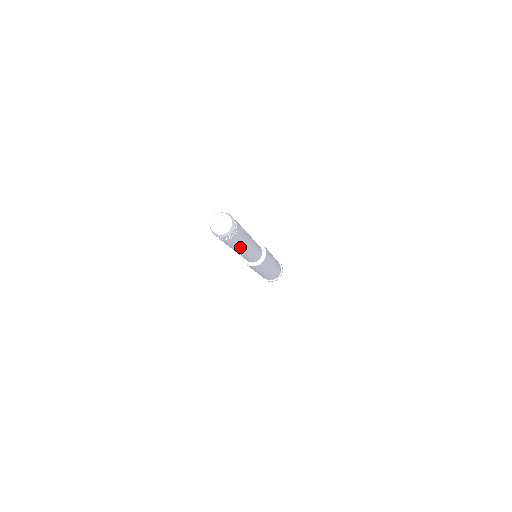
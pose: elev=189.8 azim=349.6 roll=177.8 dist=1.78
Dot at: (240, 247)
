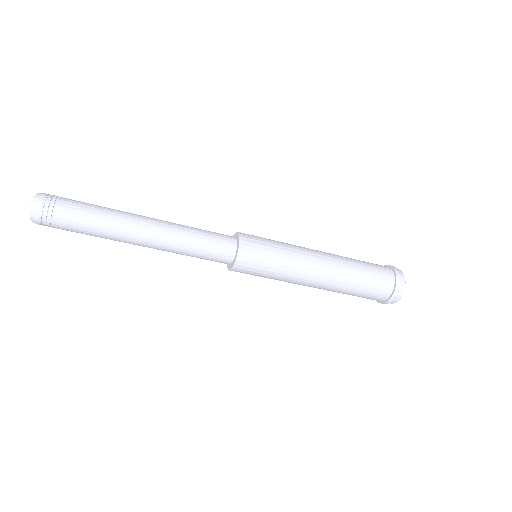
Dot at: (117, 229)
